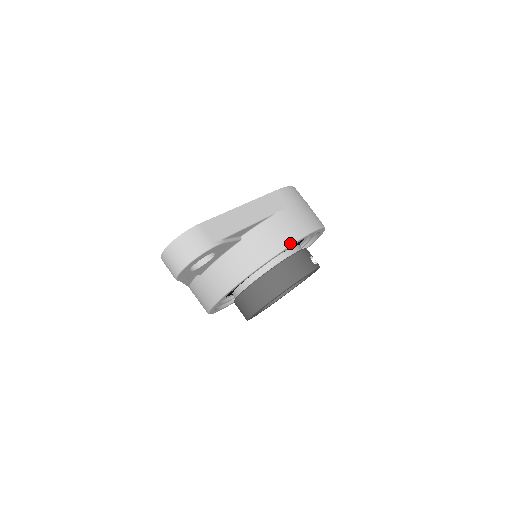
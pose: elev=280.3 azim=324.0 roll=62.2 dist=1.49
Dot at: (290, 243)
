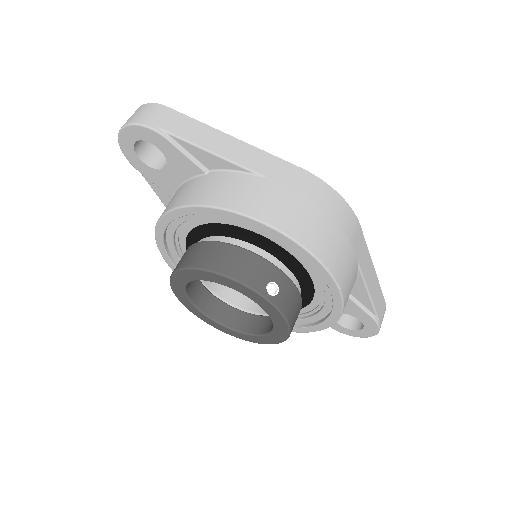
Dot at: (233, 208)
